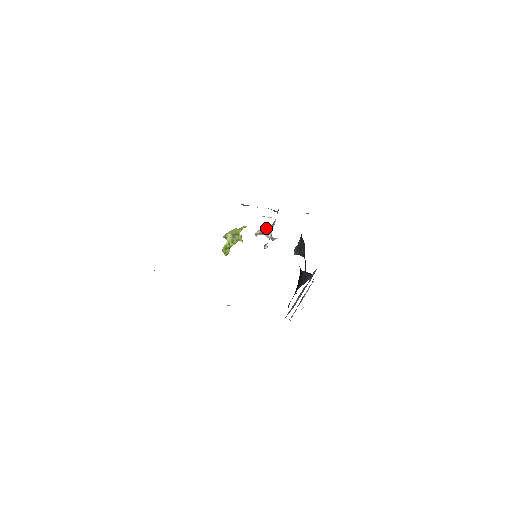
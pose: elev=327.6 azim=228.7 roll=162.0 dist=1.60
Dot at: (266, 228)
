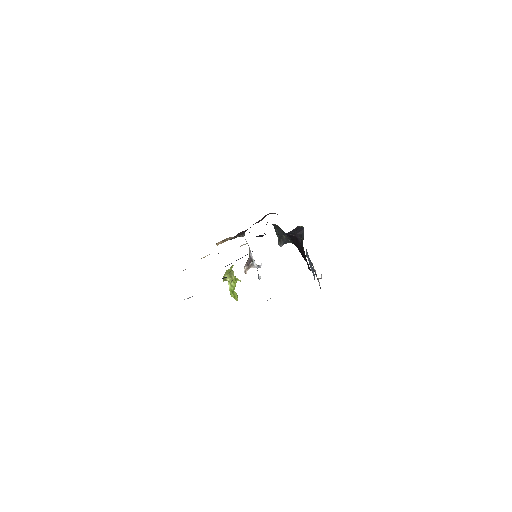
Dot at: (248, 260)
